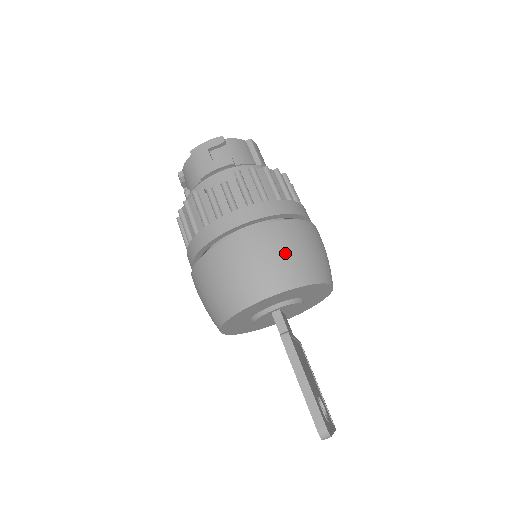
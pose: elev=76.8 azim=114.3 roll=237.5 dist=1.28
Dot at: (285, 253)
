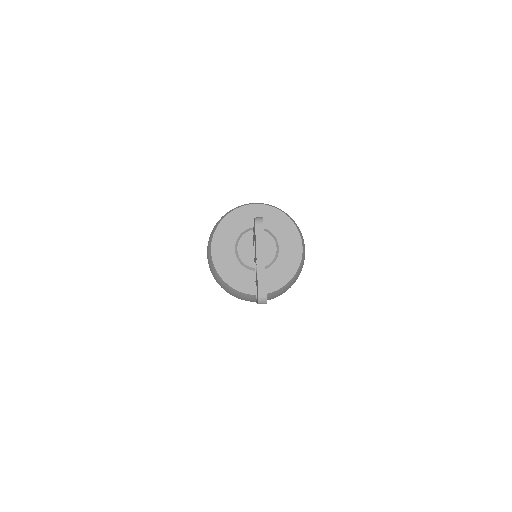
Dot at: occluded
